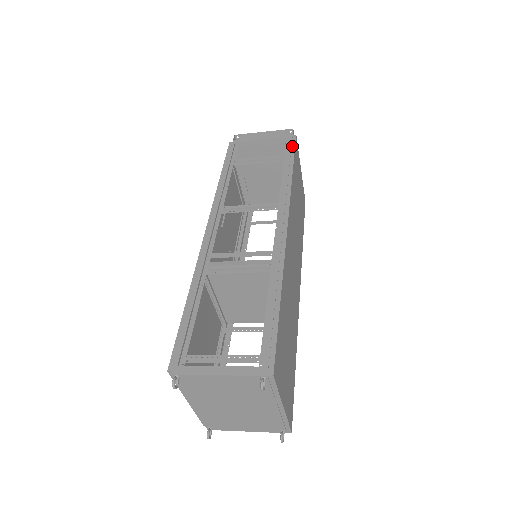
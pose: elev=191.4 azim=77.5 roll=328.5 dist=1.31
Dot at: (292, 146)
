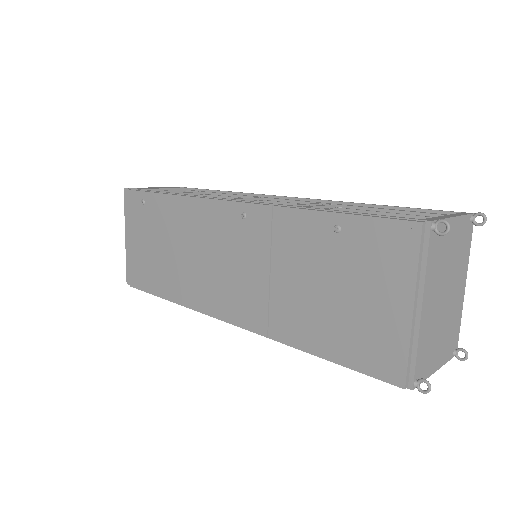
Dot at: (201, 189)
